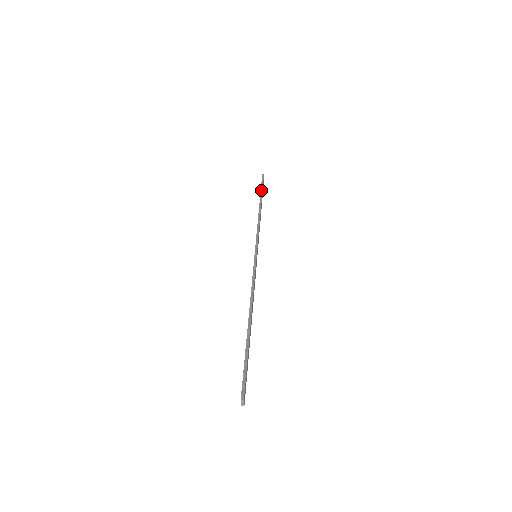
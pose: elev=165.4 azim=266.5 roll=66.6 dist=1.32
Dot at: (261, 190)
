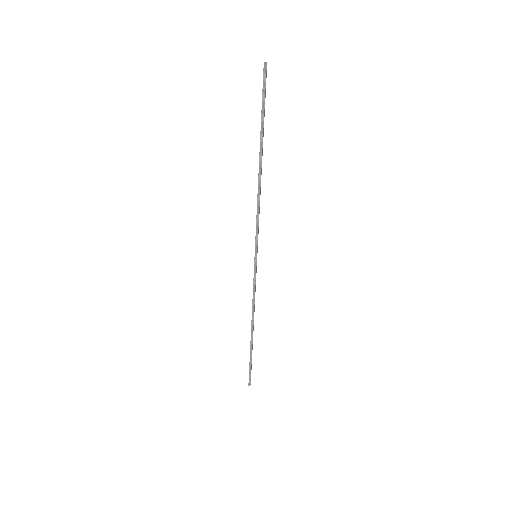
Dot at: (261, 122)
